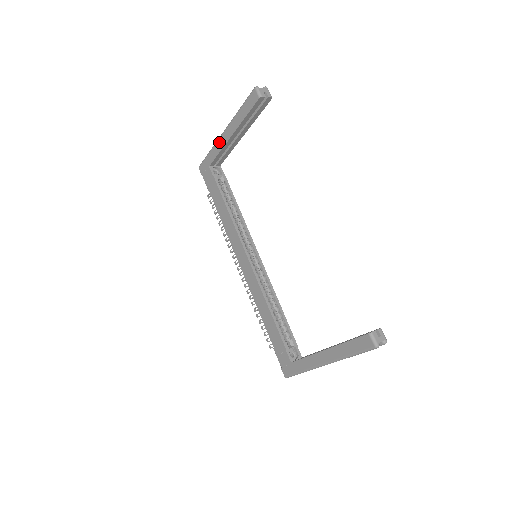
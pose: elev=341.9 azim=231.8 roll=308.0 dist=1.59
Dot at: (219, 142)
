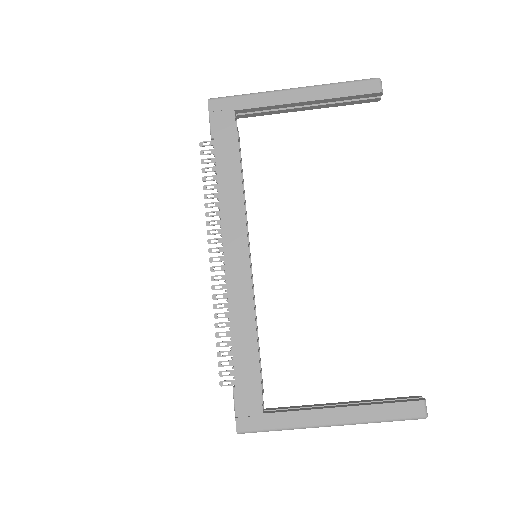
Dot at: (277, 95)
